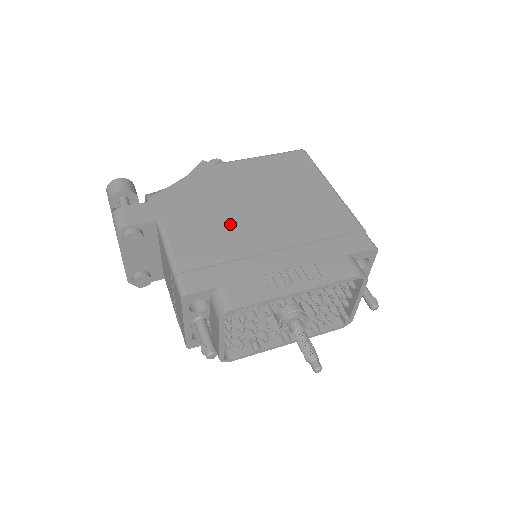
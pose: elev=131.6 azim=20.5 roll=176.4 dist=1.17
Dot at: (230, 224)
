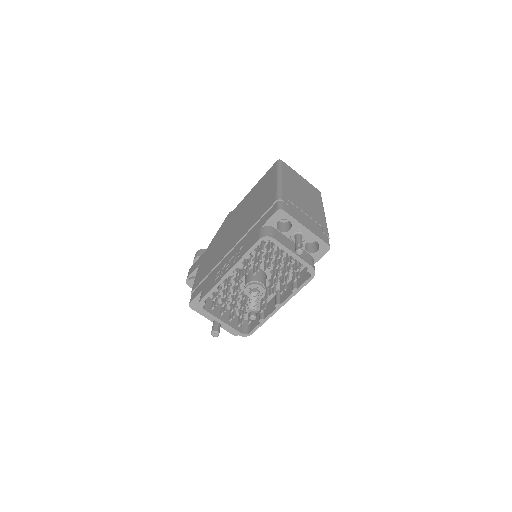
Dot at: (221, 247)
